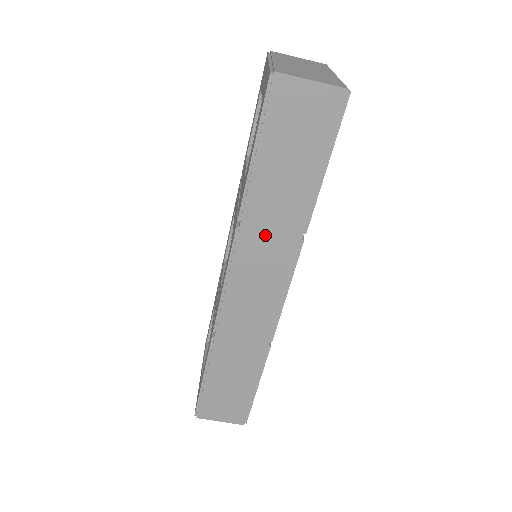
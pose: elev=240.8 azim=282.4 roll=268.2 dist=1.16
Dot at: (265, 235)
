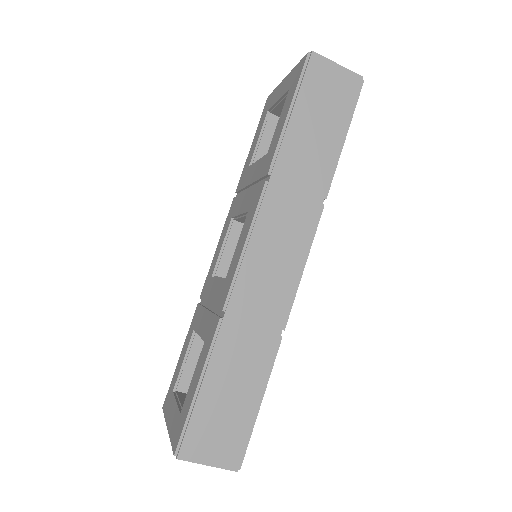
Dot at: (291, 193)
